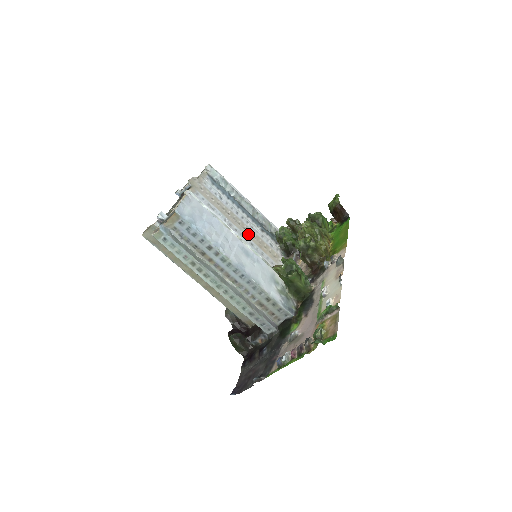
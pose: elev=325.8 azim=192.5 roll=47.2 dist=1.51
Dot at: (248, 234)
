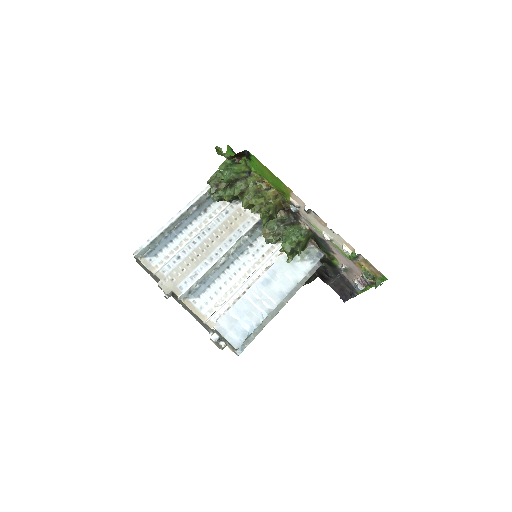
Dot at: (219, 240)
